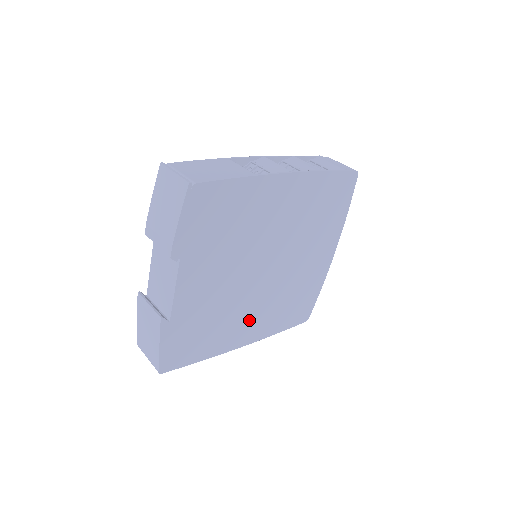
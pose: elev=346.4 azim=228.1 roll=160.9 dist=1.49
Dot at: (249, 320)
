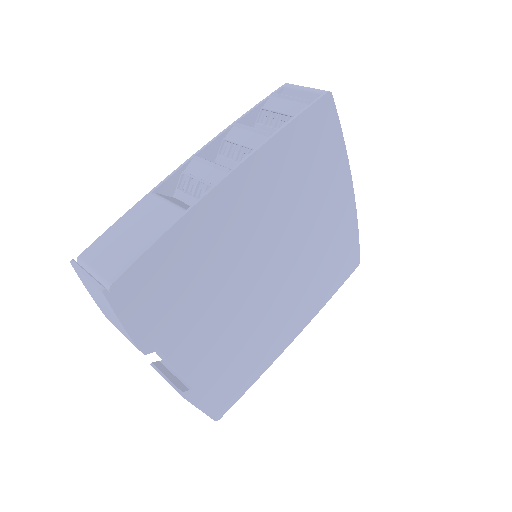
Dot at: (286, 318)
